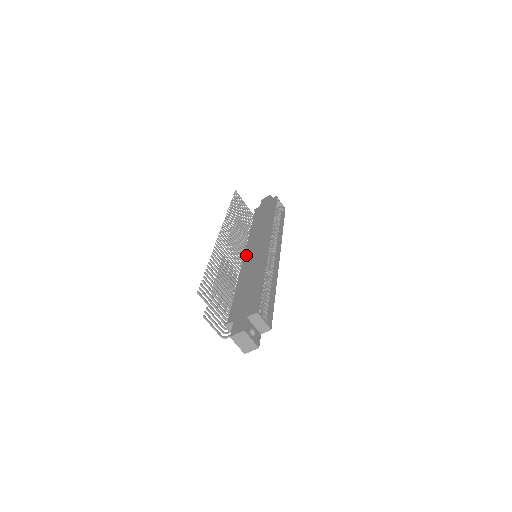
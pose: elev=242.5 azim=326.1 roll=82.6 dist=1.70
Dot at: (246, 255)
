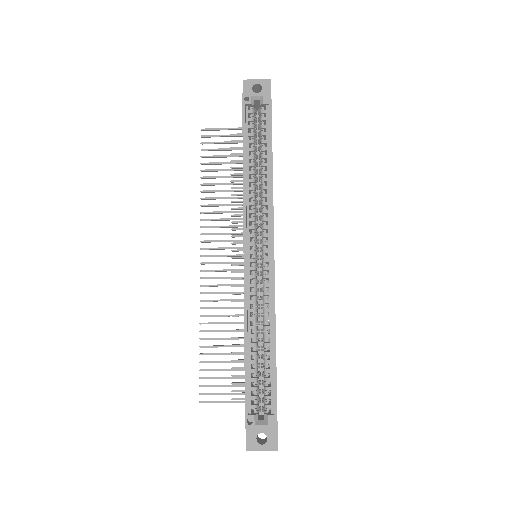
Dot at: occluded
